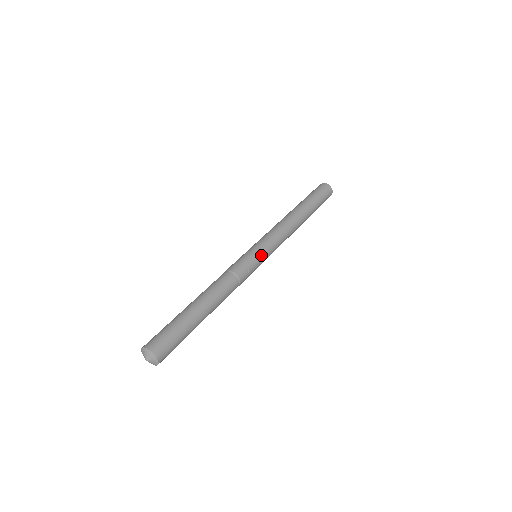
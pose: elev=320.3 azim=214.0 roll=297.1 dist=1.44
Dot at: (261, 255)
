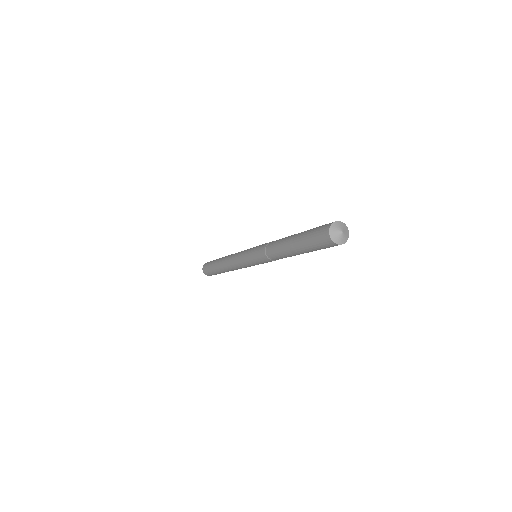
Dot at: occluded
